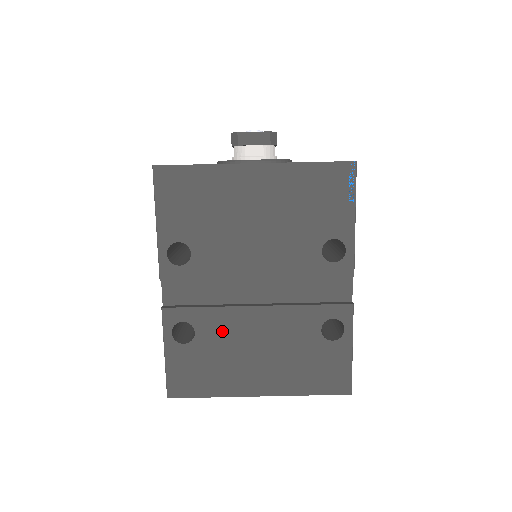
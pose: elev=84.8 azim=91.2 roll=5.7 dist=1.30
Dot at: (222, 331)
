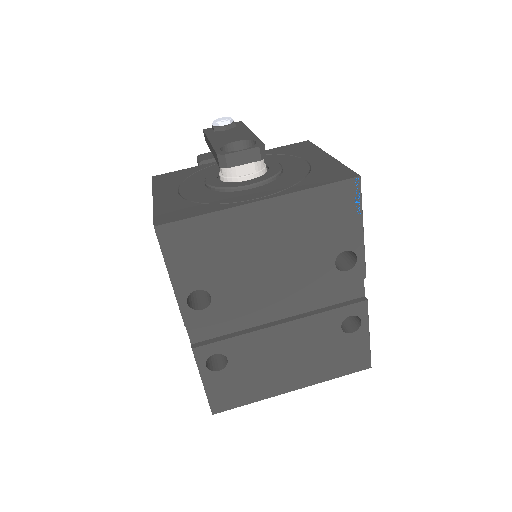
Dot at: (252, 352)
